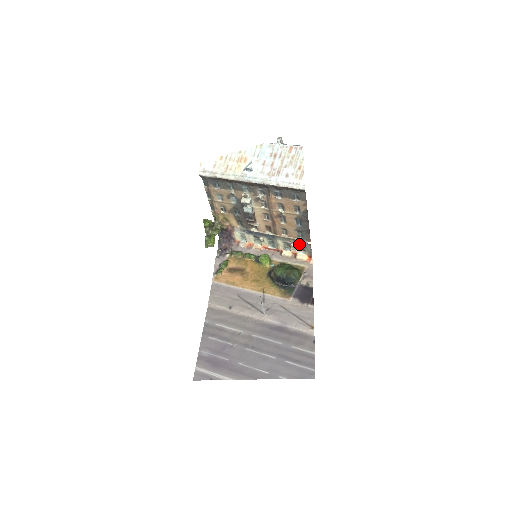
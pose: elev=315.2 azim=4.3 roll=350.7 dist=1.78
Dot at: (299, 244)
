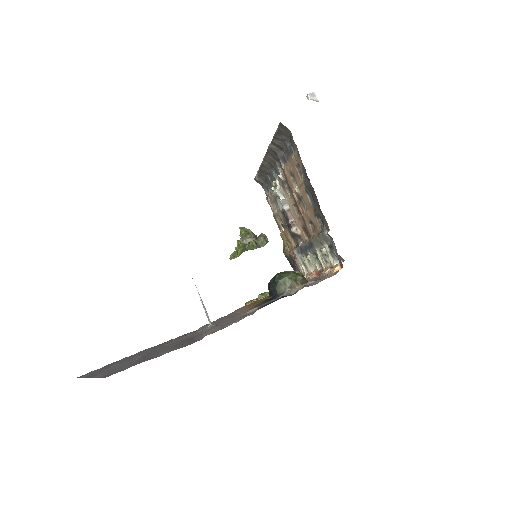
Dot at: (328, 244)
